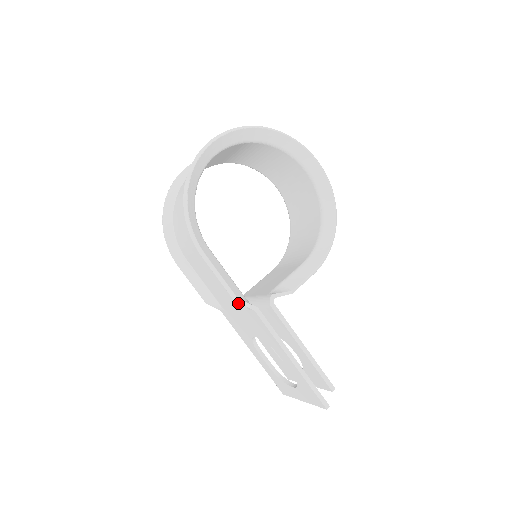
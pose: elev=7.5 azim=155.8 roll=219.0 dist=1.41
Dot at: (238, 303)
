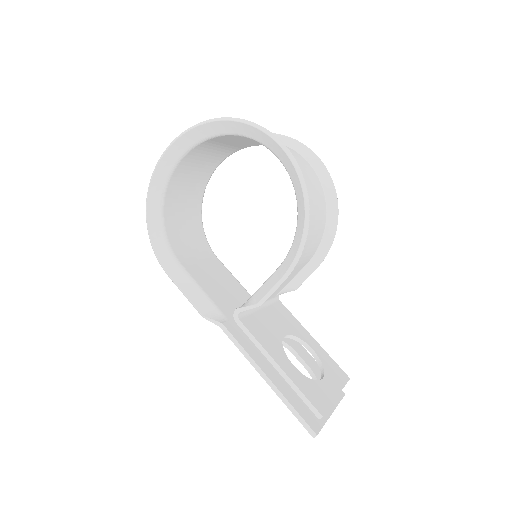
Dot at: occluded
